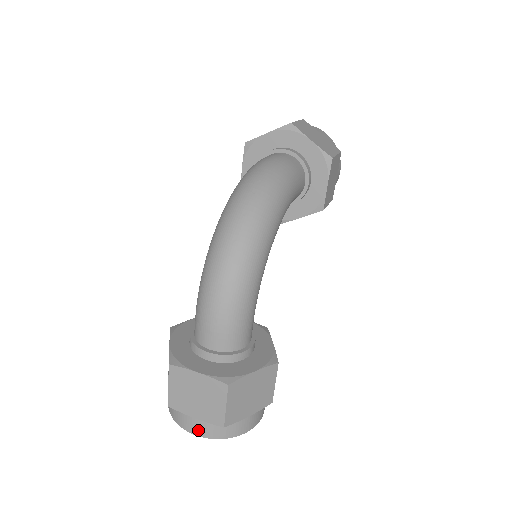
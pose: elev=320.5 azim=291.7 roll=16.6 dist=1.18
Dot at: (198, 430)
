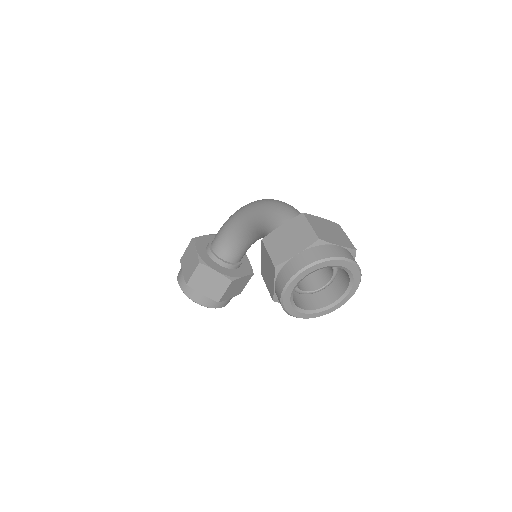
Dot at: (346, 254)
